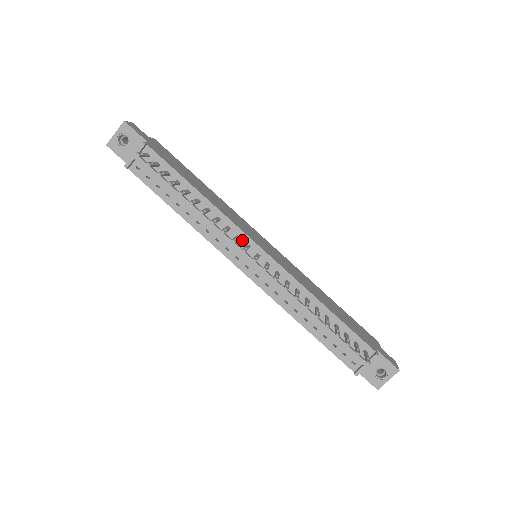
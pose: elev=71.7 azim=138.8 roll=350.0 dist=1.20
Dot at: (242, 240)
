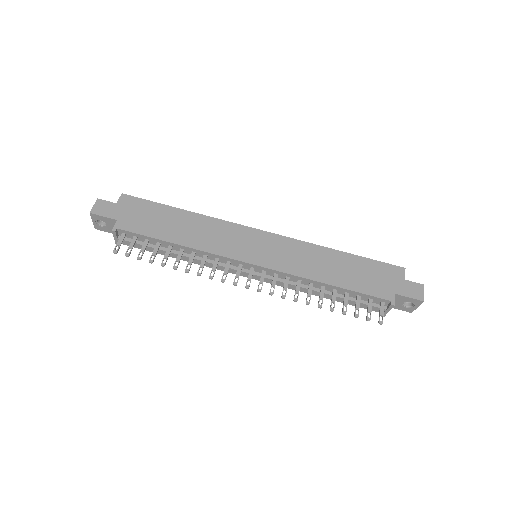
Dot at: (233, 263)
